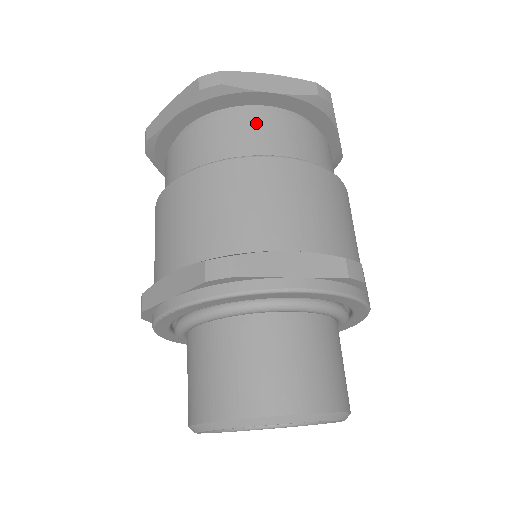
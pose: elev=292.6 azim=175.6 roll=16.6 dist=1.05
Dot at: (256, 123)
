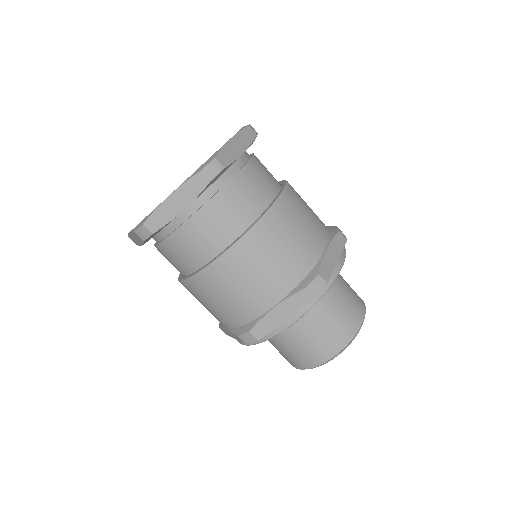
Dot at: (192, 232)
